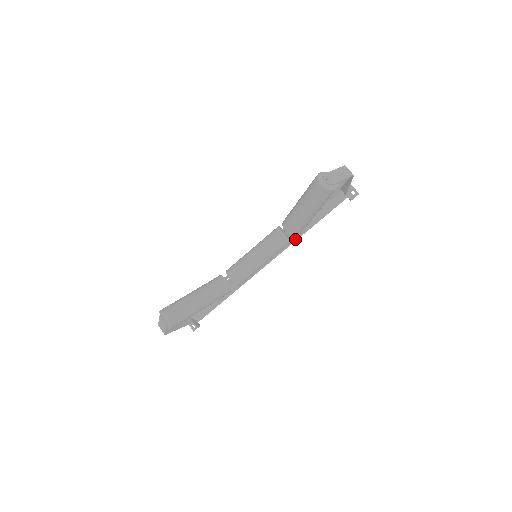
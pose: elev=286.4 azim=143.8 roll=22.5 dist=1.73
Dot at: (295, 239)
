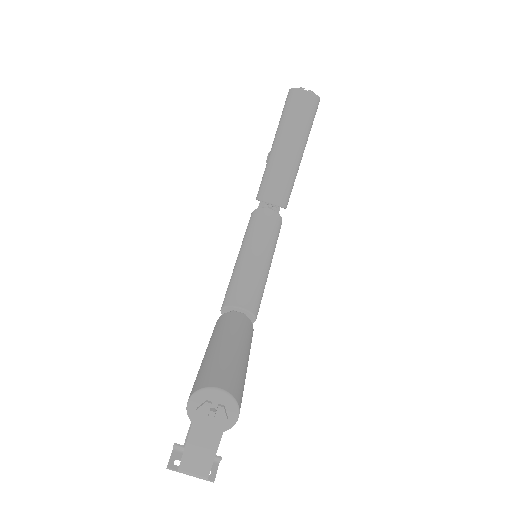
Dot at: occluded
